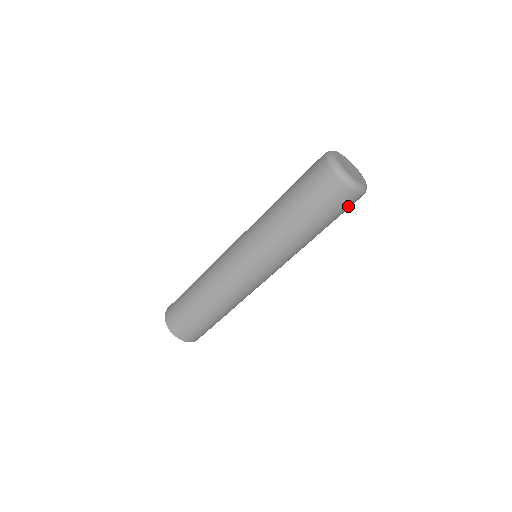
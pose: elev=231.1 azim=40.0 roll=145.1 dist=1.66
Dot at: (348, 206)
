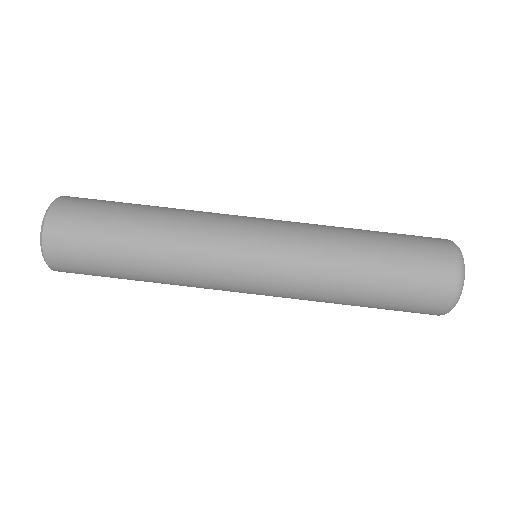
Dot at: (428, 296)
